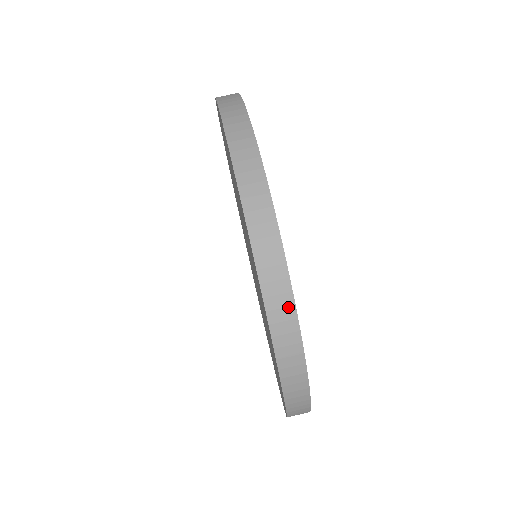
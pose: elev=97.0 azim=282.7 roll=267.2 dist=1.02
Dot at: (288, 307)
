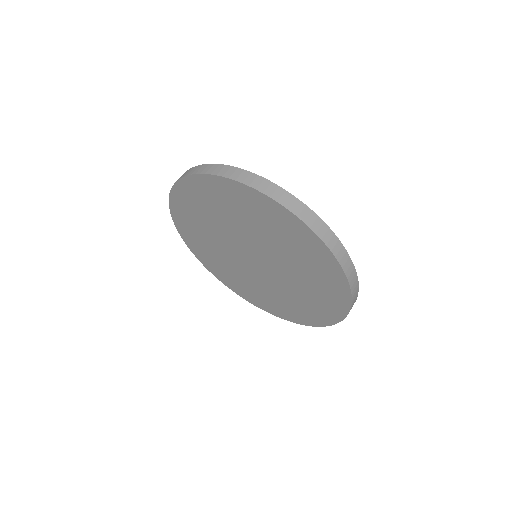
Dot at: (230, 169)
